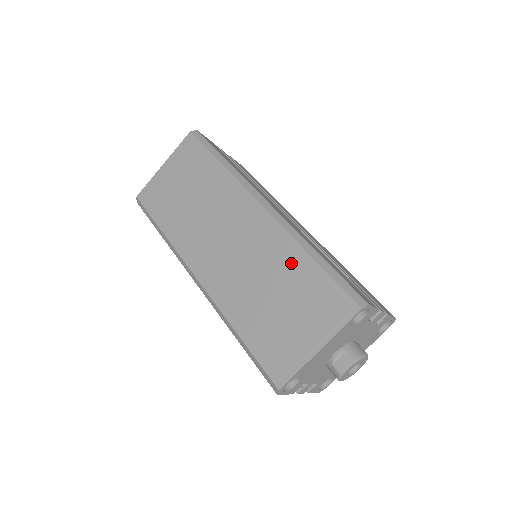
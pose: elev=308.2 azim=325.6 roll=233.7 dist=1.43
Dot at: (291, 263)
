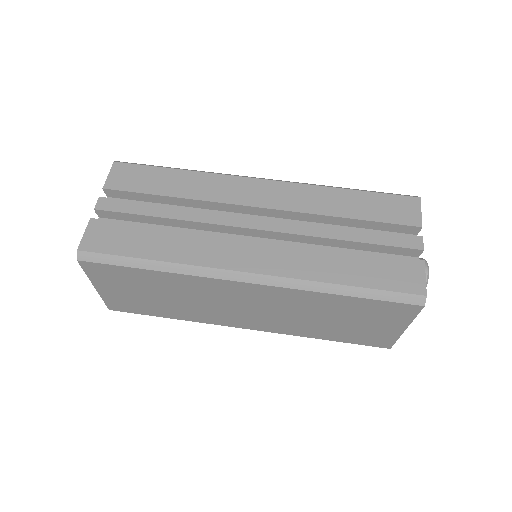
Dot at: (326, 303)
